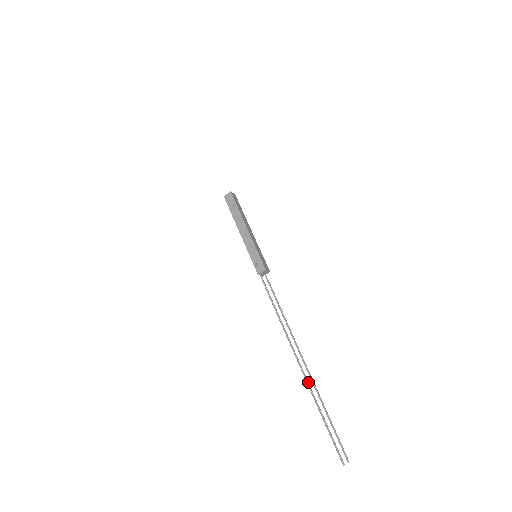
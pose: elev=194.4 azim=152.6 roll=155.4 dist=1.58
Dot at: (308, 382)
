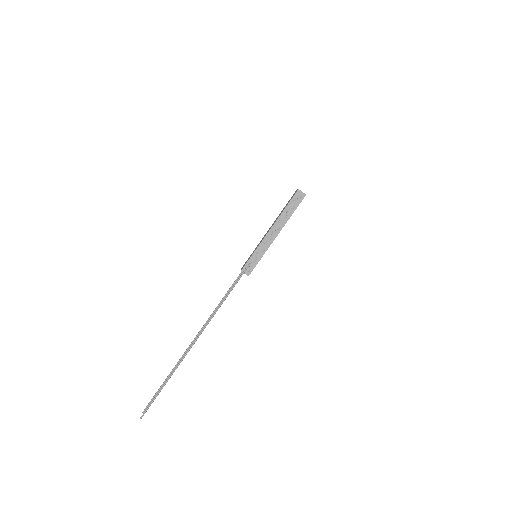
Dot at: occluded
